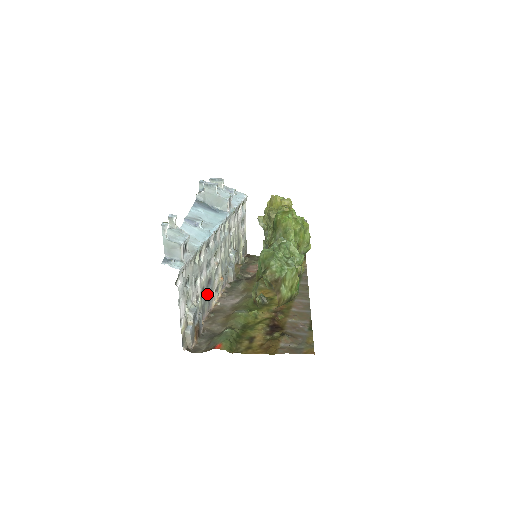
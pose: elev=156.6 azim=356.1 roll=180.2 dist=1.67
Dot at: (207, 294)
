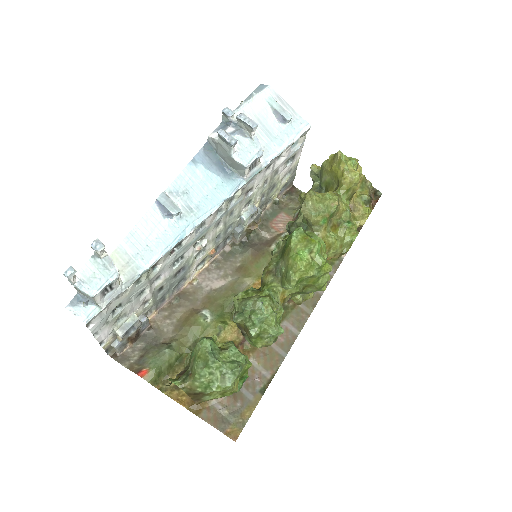
Dot at: (172, 284)
